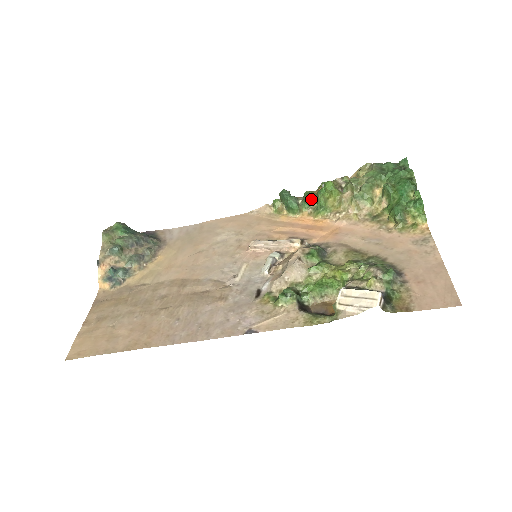
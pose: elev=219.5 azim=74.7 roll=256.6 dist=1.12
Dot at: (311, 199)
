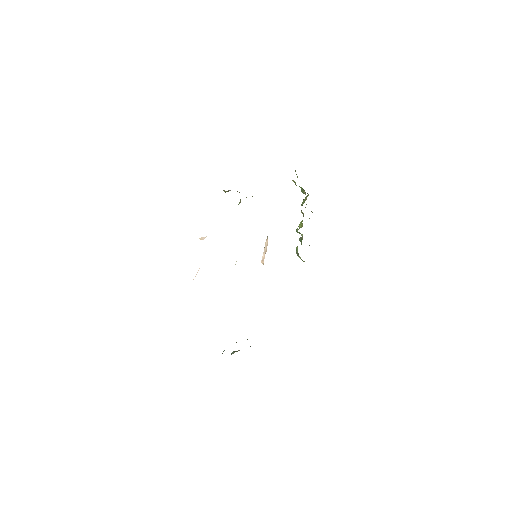
Dot at: (301, 238)
